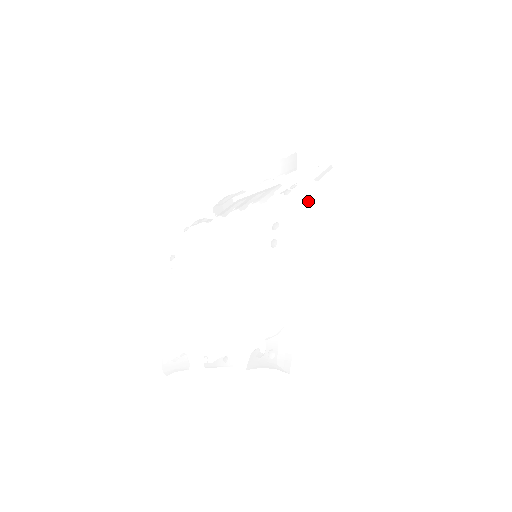
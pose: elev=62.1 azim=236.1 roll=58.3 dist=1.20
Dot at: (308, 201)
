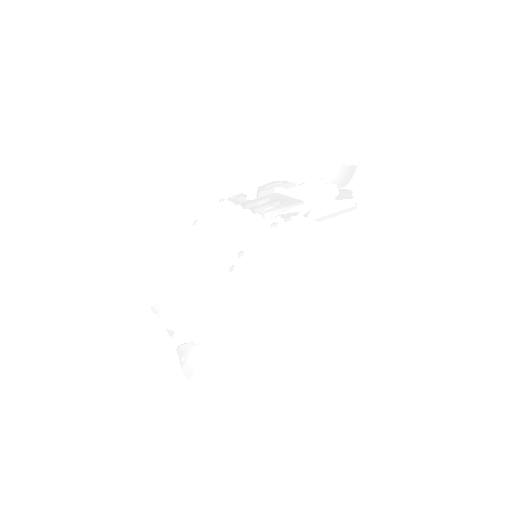
Dot at: (299, 237)
